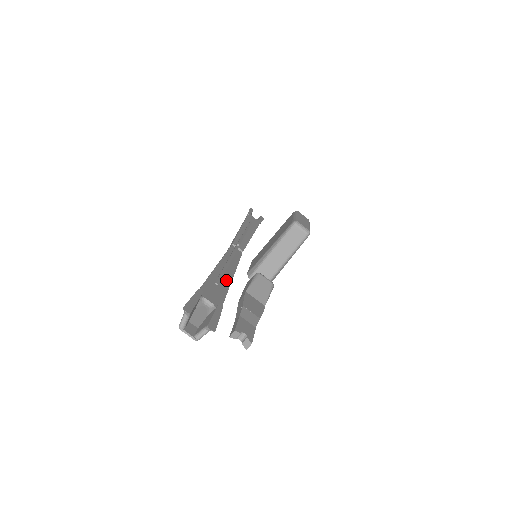
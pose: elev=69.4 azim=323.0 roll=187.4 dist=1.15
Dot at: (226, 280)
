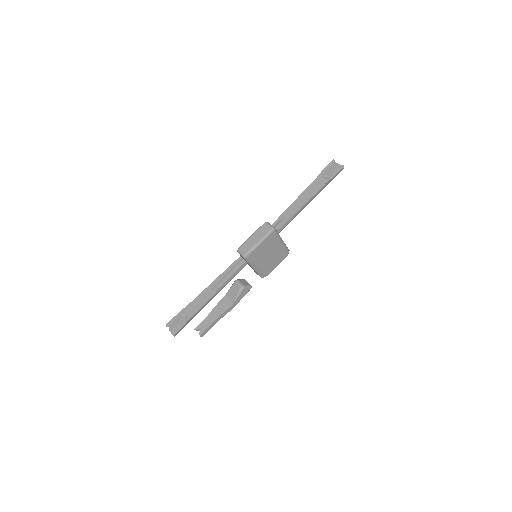
Dot at: (213, 291)
